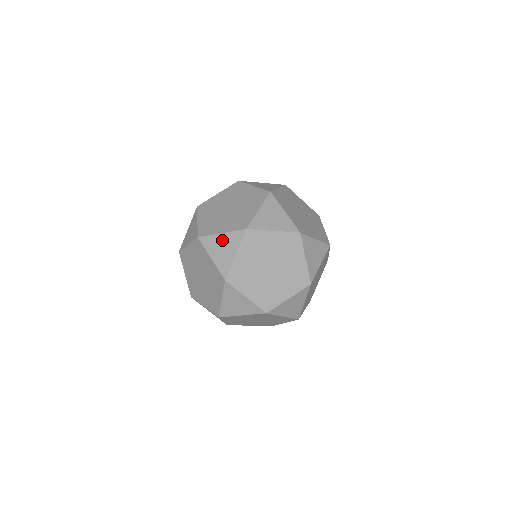
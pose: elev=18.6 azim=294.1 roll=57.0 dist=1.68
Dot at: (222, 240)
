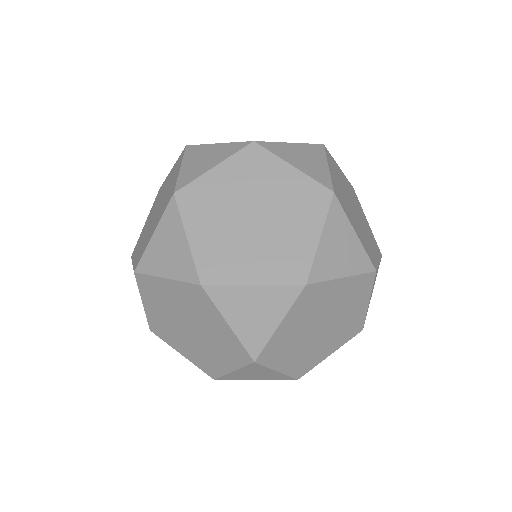
Dot at: (254, 297)
